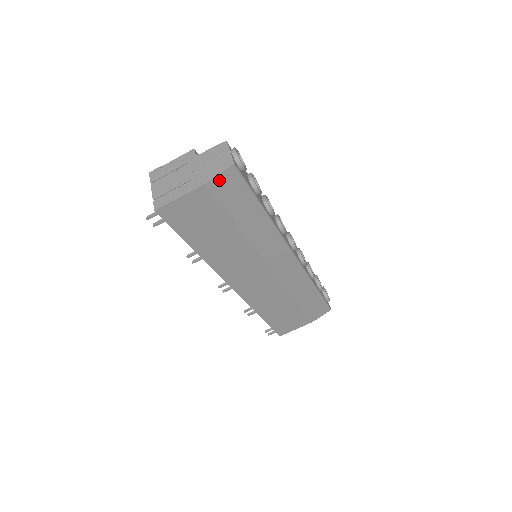
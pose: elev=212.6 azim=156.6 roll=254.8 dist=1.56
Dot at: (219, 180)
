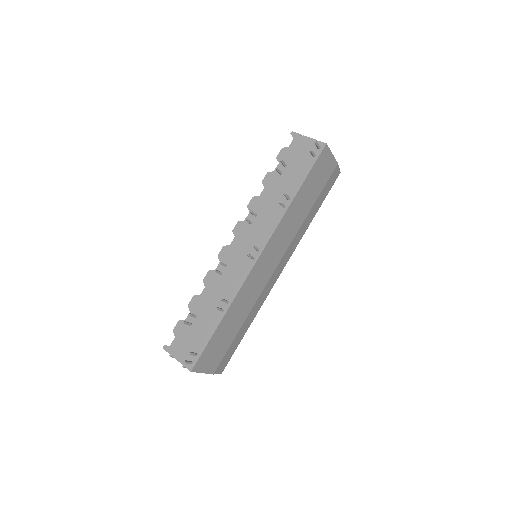
Dot at: (337, 171)
